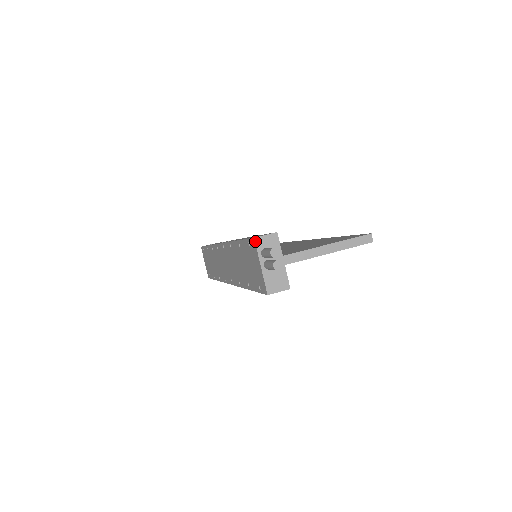
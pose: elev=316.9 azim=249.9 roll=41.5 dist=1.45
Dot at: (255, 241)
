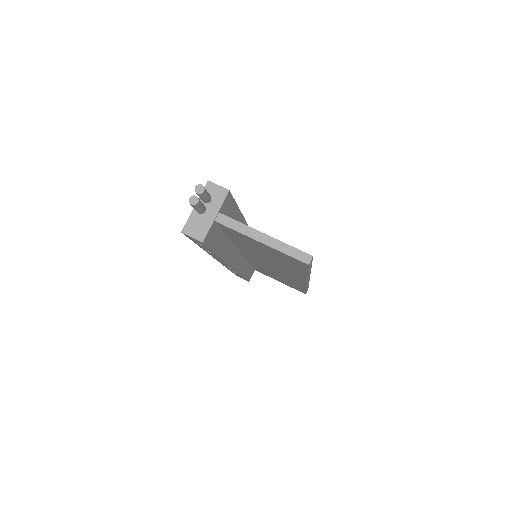
Dot at: (206, 183)
